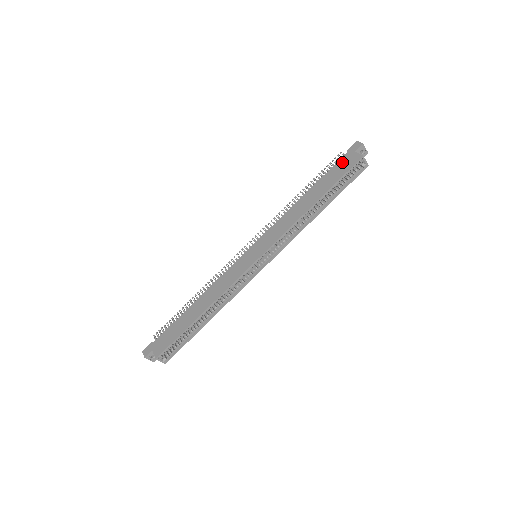
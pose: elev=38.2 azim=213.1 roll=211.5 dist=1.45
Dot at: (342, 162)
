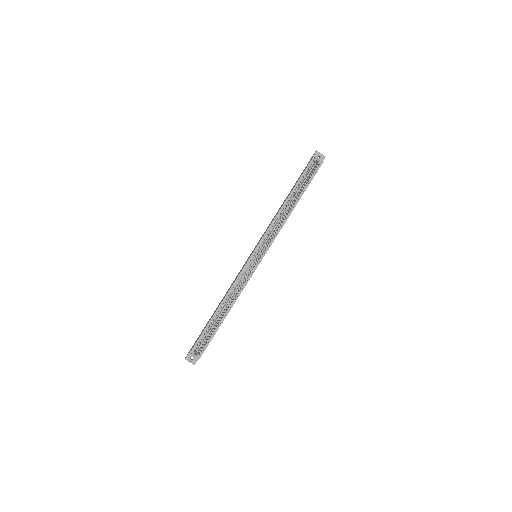
Dot at: occluded
